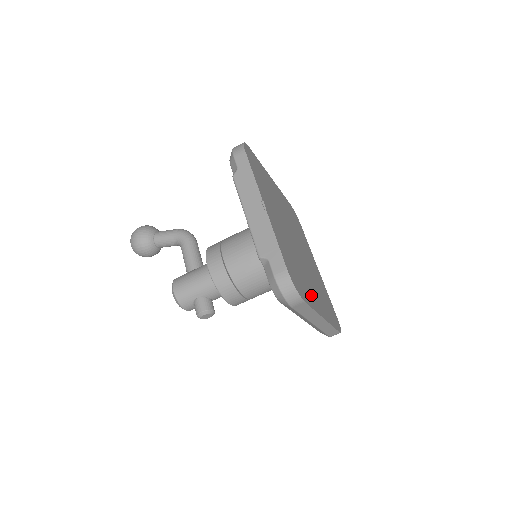
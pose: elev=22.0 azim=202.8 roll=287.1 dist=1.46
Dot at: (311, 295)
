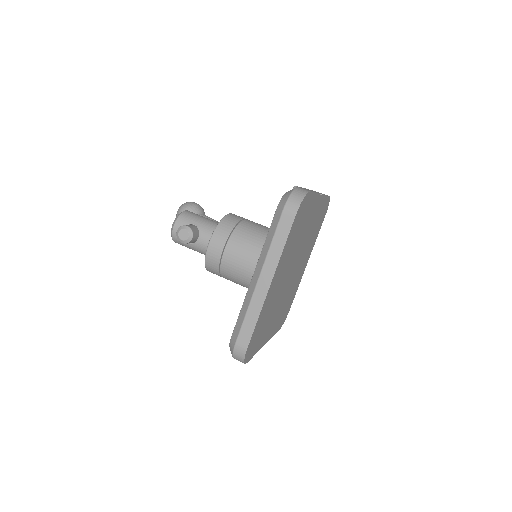
Dot at: (284, 258)
